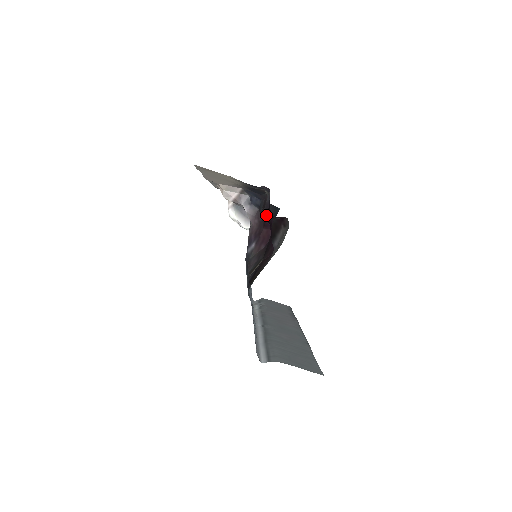
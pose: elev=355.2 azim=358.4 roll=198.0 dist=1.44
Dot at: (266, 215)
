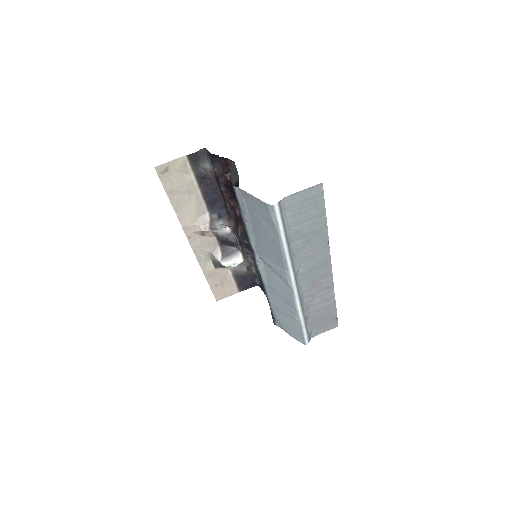
Dot at: (220, 177)
